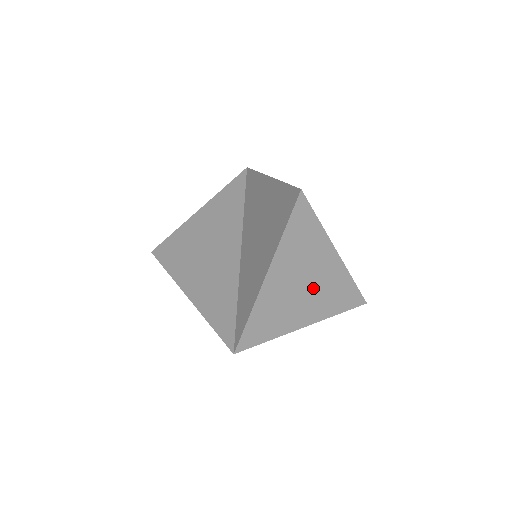
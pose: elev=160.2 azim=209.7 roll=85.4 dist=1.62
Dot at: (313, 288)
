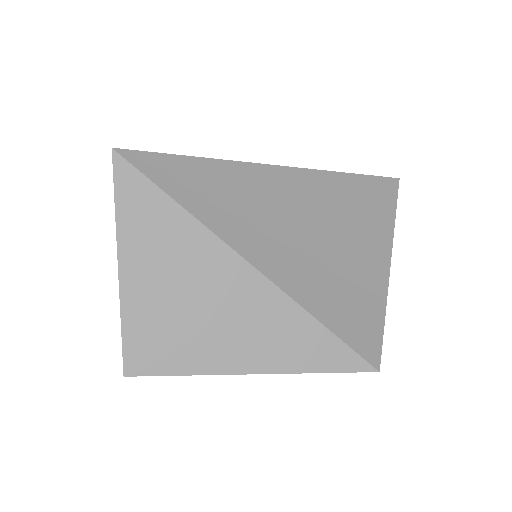
Dot at: occluded
